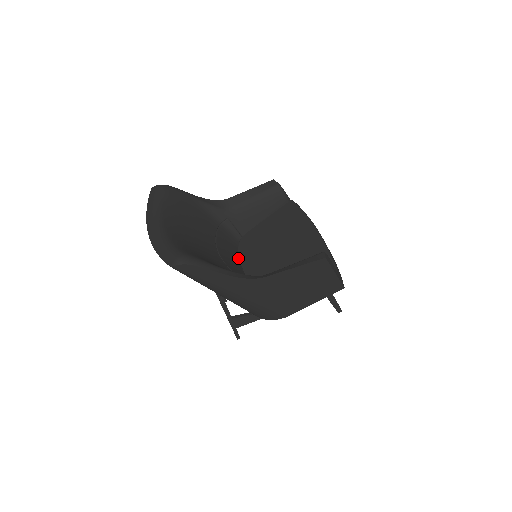
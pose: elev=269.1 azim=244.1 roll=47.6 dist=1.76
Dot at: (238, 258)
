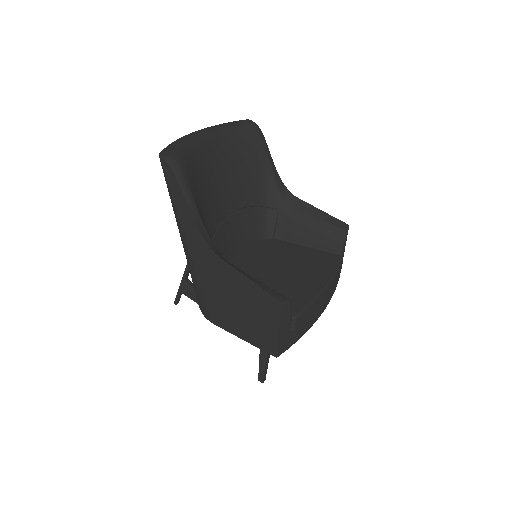
Dot at: (246, 245)
